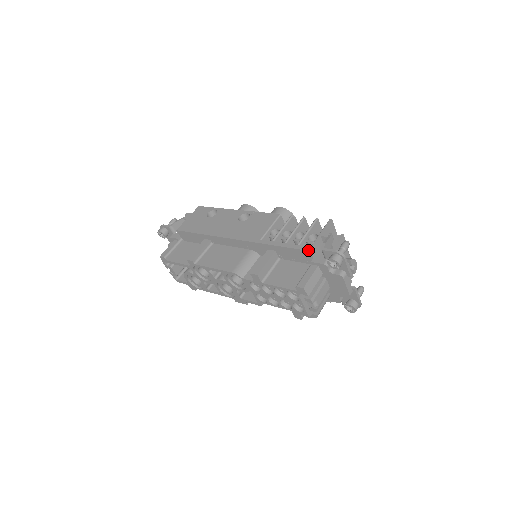
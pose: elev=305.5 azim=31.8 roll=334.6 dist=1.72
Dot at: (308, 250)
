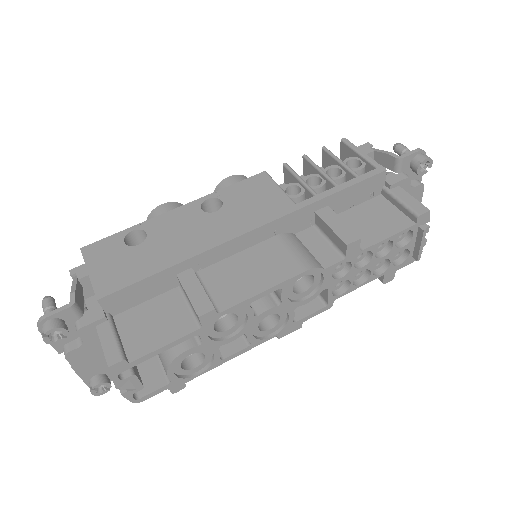
Dot at: (383, 171)
